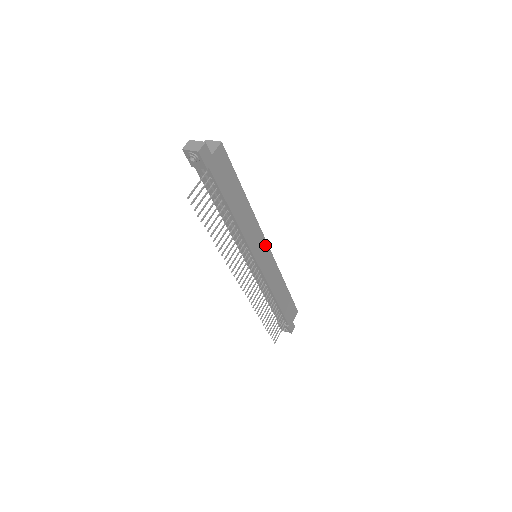
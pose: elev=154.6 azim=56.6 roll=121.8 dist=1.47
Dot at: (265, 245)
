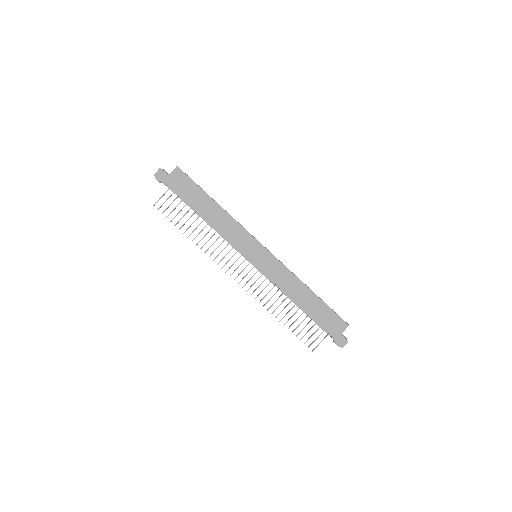
Dot at: (259, 246)
